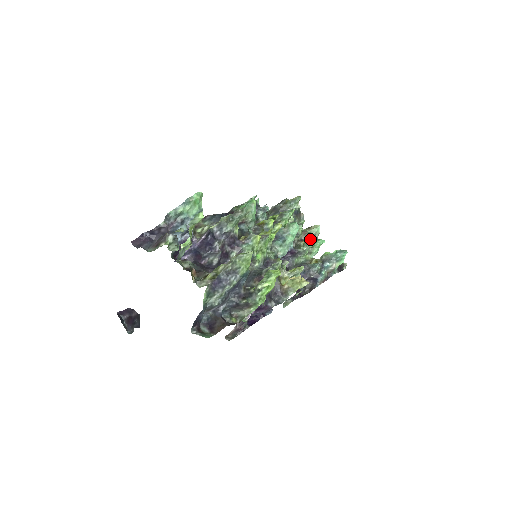
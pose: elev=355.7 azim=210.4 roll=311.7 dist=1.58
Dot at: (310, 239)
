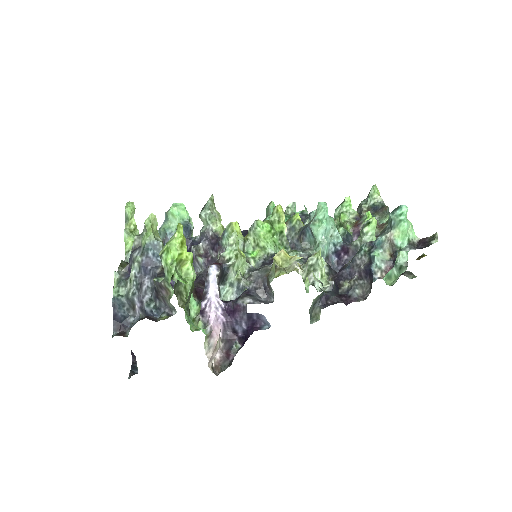
Dot at: (366, 222)
